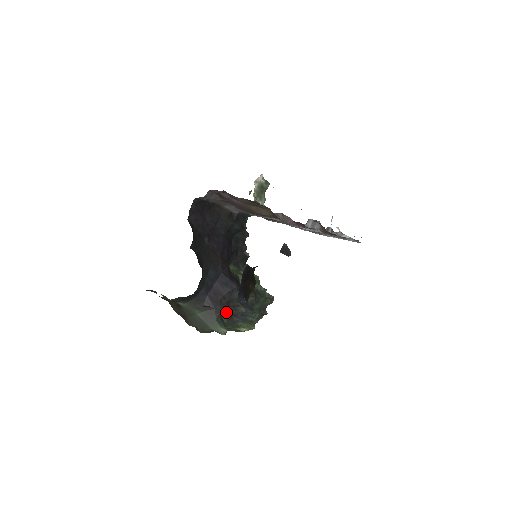
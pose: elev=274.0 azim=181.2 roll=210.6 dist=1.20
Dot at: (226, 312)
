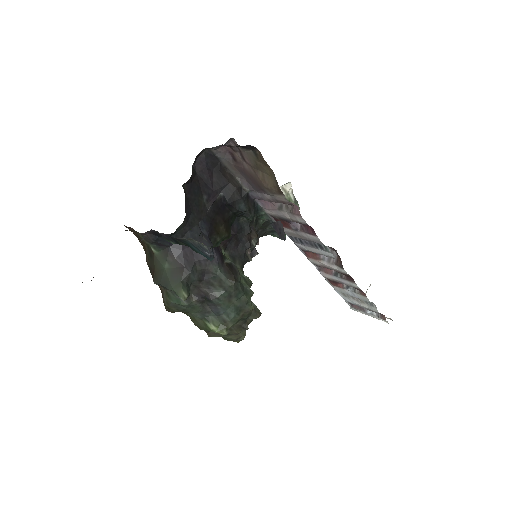
Dot at: (198, 287)
